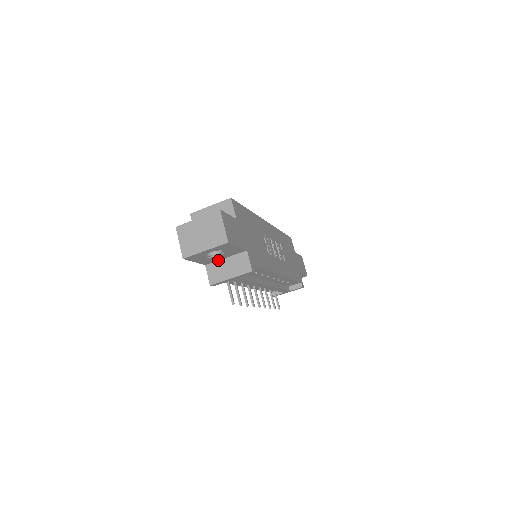
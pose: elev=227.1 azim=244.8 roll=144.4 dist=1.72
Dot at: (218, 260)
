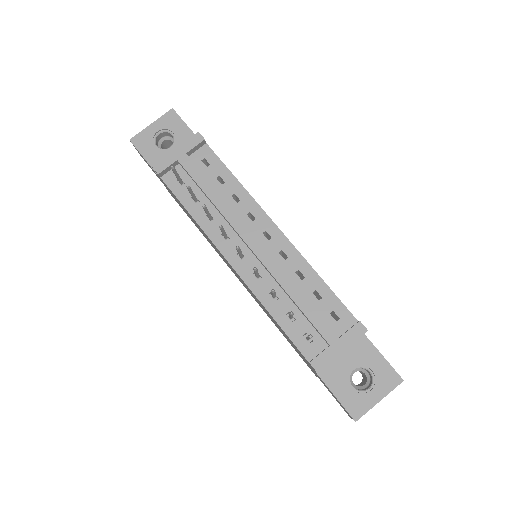
Dot at: occluded
